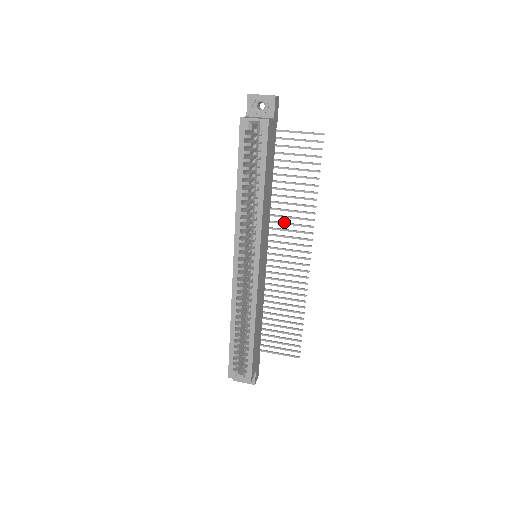
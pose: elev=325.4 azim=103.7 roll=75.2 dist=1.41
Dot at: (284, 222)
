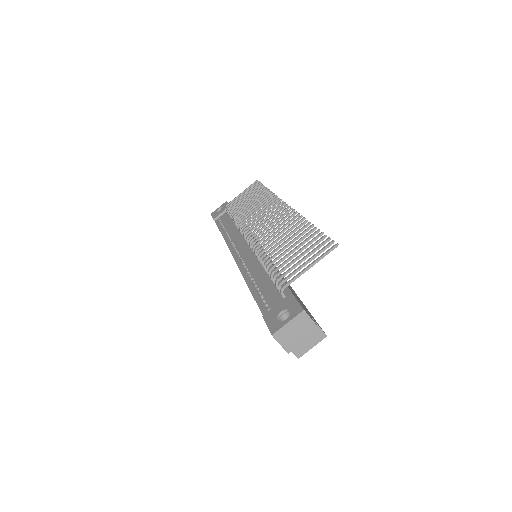
Dot at: (269, 235)
